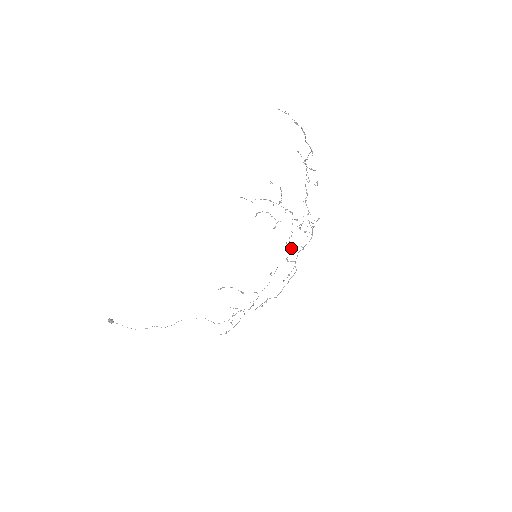
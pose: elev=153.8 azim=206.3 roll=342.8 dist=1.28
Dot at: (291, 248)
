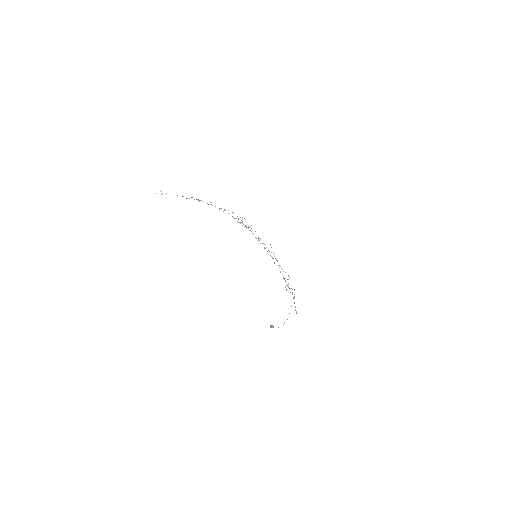
Dot at: (259, 240)
